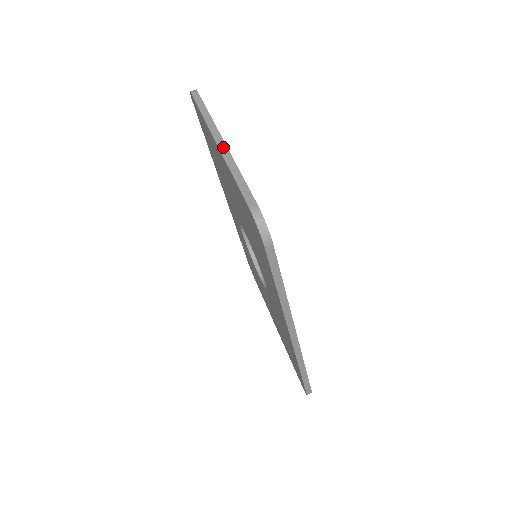
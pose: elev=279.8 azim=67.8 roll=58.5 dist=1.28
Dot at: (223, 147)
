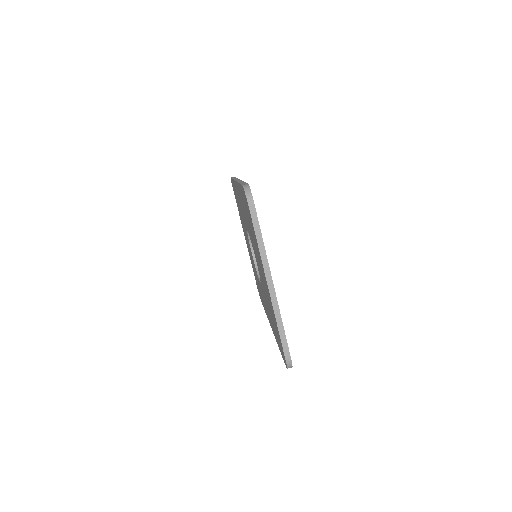
Dot at: (273, 294)
